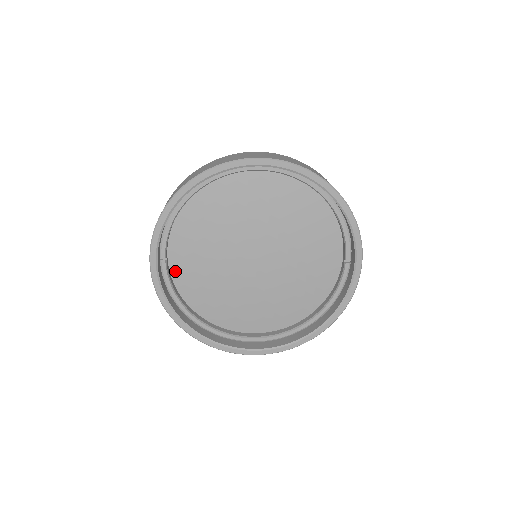
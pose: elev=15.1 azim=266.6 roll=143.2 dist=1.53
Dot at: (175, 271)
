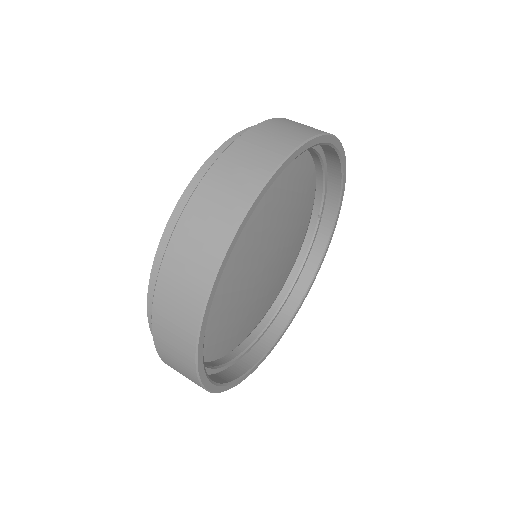
Dot at: occluded
